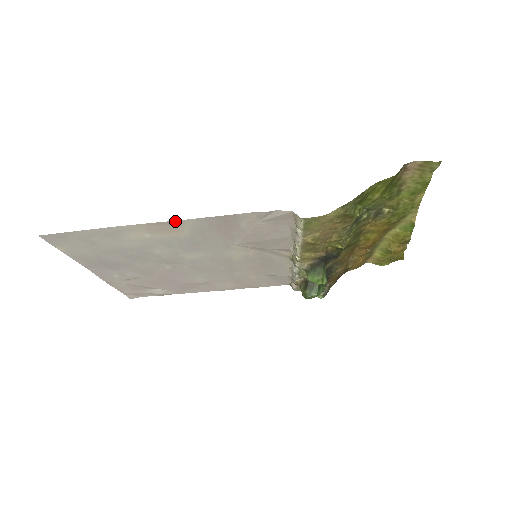
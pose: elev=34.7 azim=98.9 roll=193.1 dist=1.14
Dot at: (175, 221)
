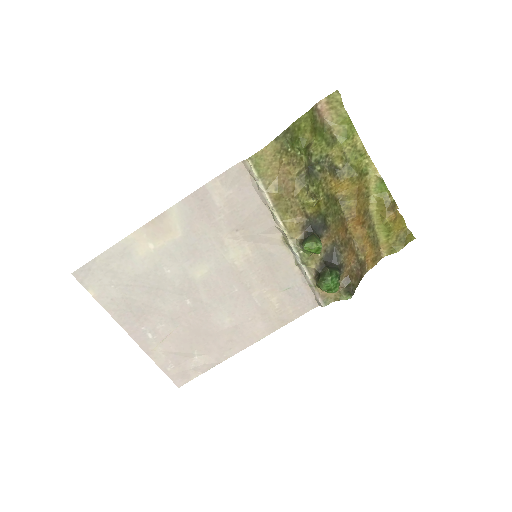
Dot at: (163, 214)
